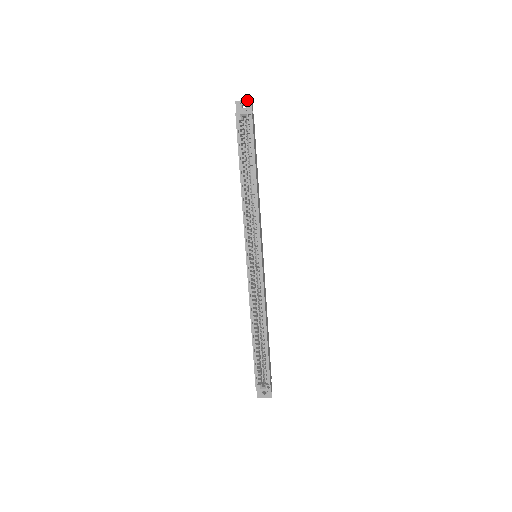
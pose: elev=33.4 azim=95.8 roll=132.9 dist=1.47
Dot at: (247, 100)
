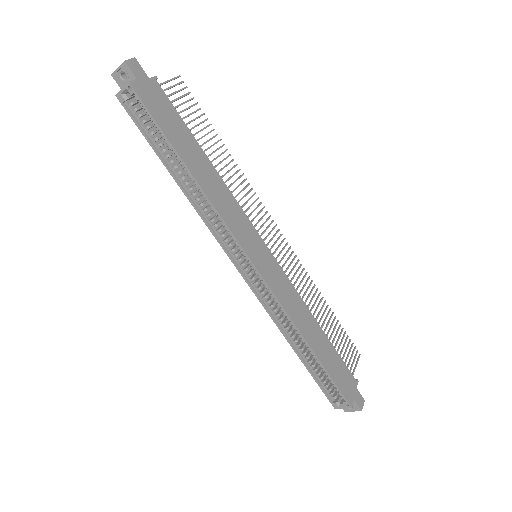
Dot at: (120, 65)
